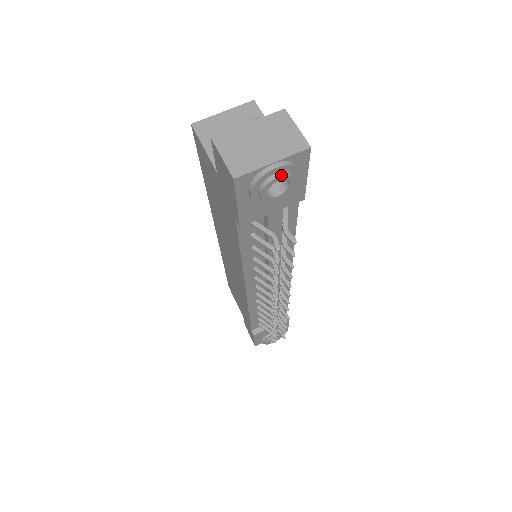
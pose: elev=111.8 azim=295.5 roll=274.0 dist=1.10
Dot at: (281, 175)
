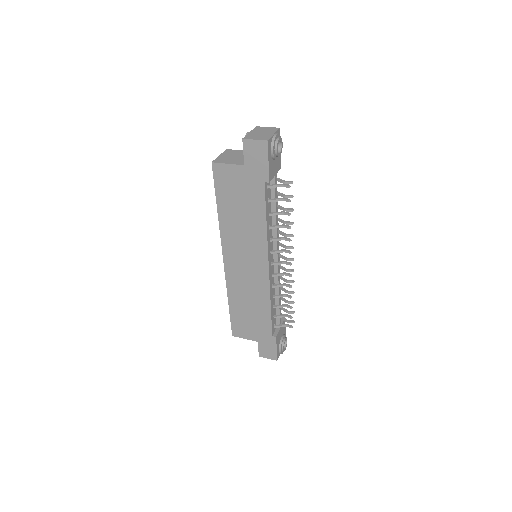
Dot at: (280, 137)
